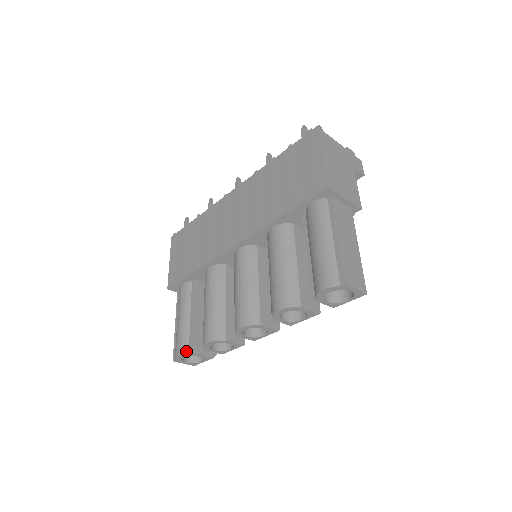
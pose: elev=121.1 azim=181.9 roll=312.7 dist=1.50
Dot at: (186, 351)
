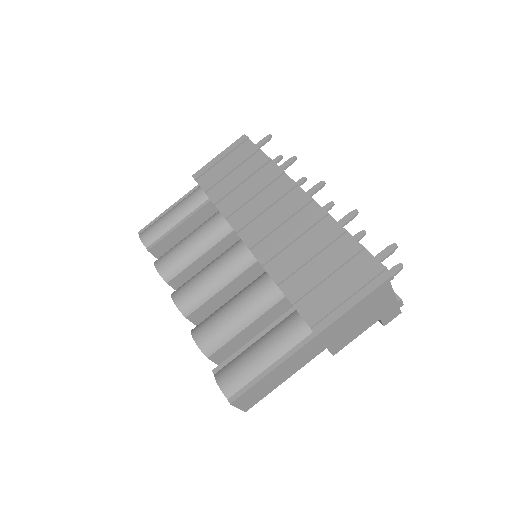
Dot at: (147, 244)
